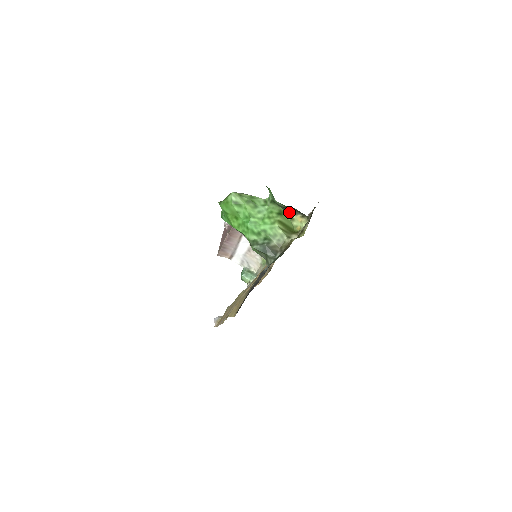
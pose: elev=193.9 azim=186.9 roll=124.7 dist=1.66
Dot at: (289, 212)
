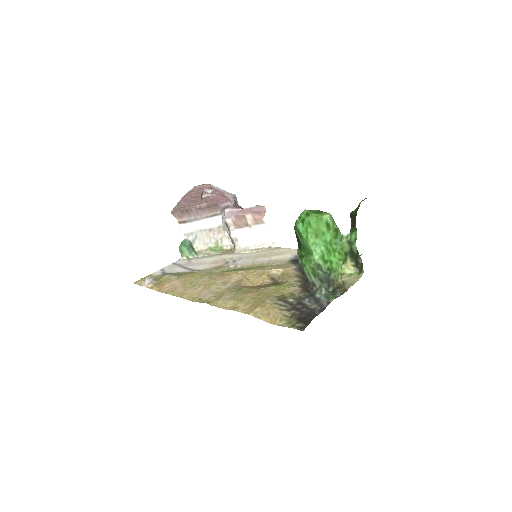
Dot at: (349, 256)
